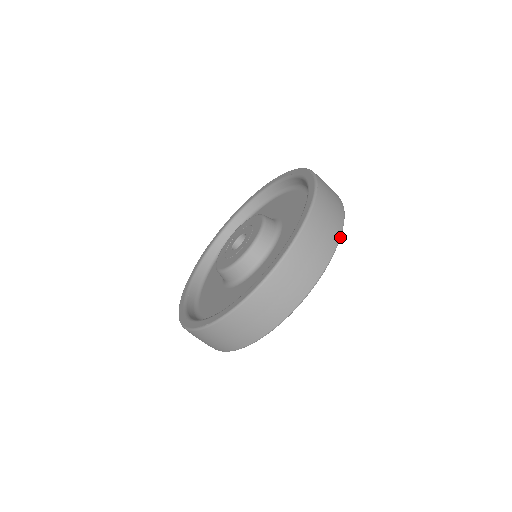
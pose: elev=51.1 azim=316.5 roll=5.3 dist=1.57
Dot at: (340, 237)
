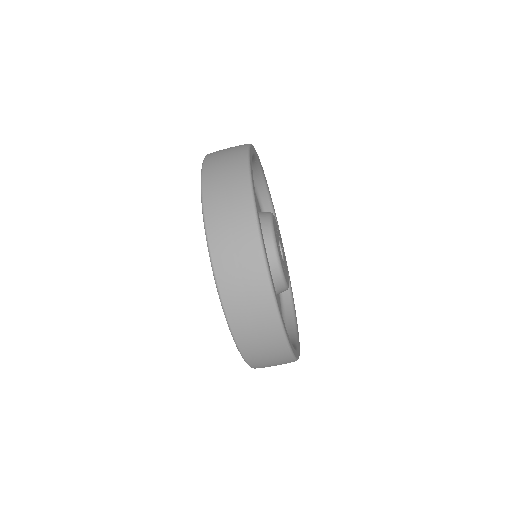
Dot at: (249, 176)
